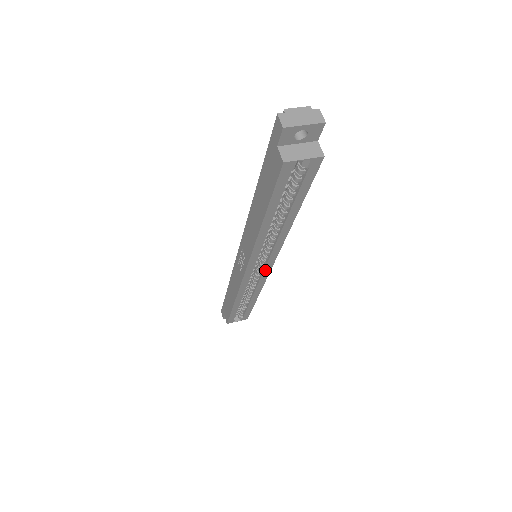
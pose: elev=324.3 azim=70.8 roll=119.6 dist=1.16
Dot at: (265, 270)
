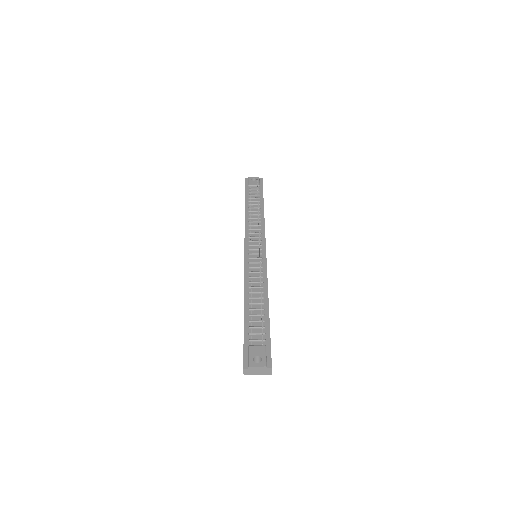
Dot at: occluded
